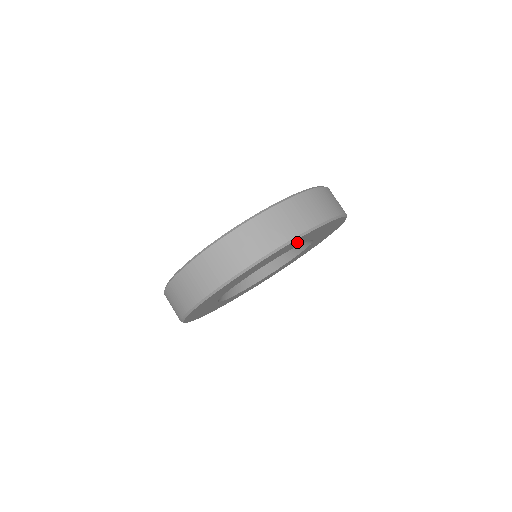
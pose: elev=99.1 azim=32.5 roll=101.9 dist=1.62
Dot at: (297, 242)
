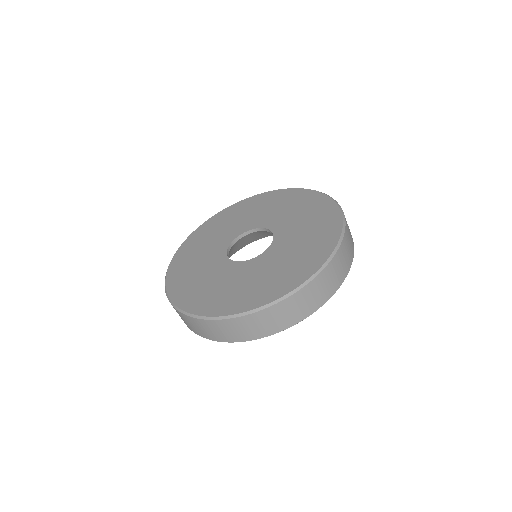
Dot at: occluded
